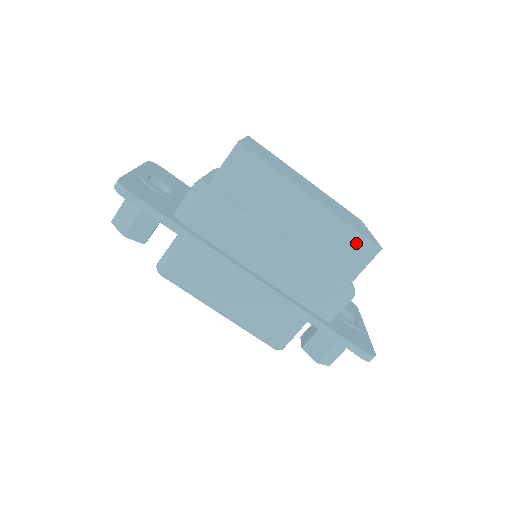
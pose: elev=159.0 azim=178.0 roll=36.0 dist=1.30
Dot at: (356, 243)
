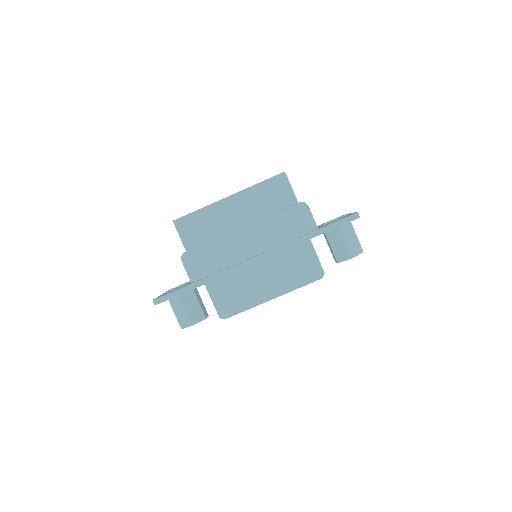
Dot at: (271, 186)
